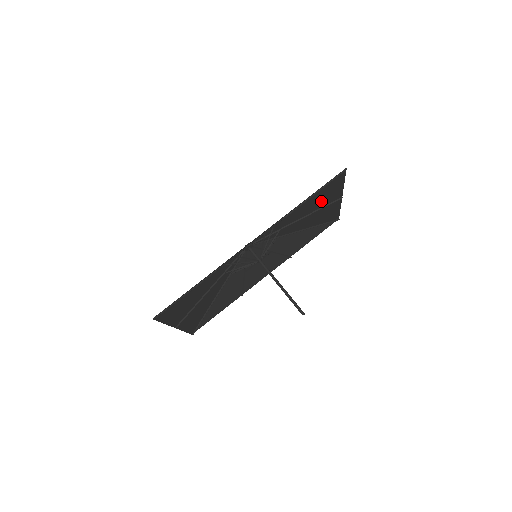
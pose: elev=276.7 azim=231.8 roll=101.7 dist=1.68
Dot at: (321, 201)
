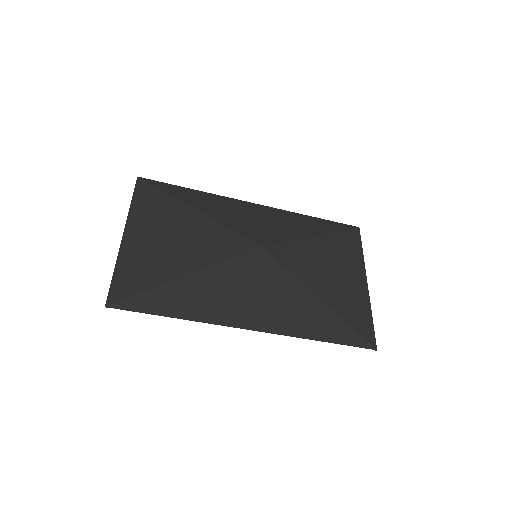
Dot at: (348, 291)
